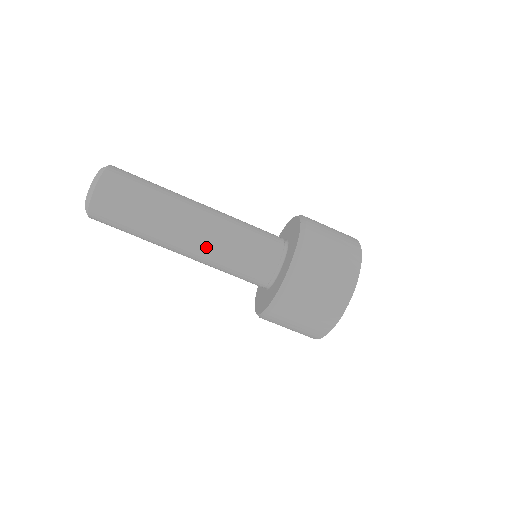
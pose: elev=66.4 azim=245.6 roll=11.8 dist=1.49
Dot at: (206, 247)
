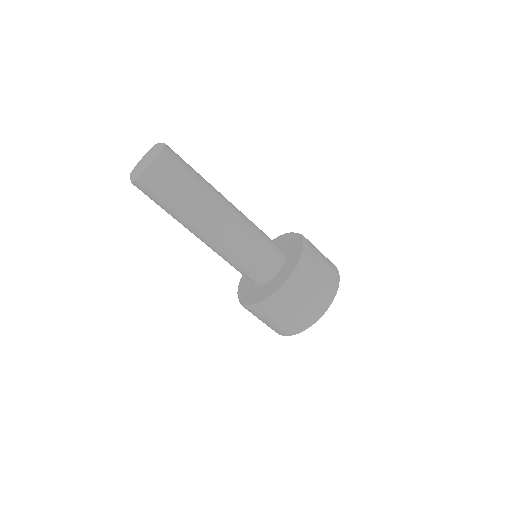
Dot at: (219, 245)
